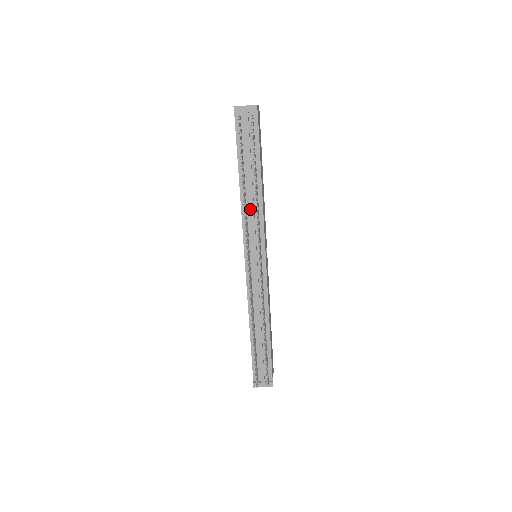
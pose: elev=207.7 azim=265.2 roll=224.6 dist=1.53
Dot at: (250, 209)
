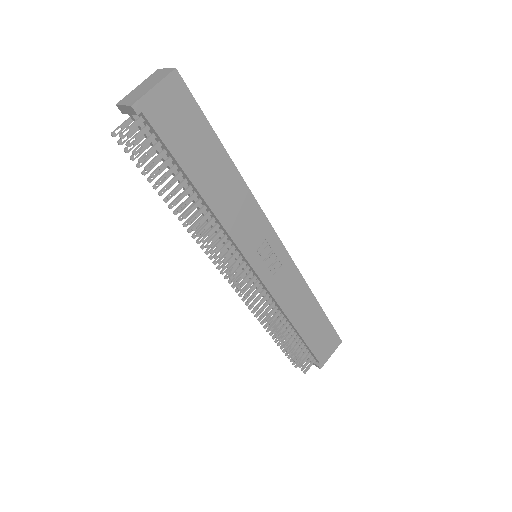
Dot at: occluded
